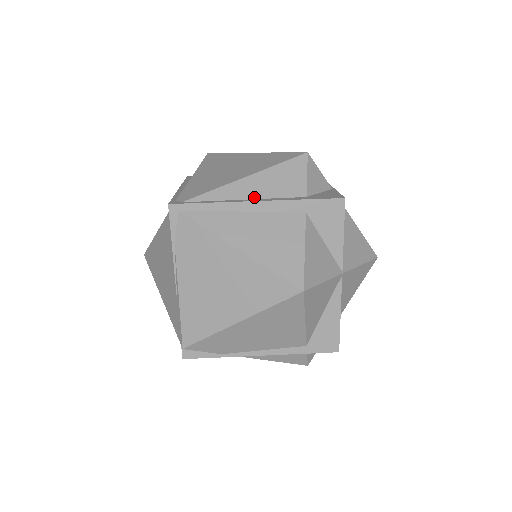
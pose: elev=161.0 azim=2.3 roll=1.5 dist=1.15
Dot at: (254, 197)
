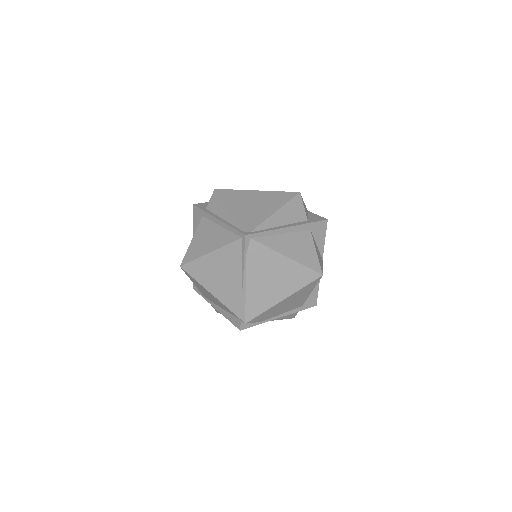
Dot at: (284, 224)
